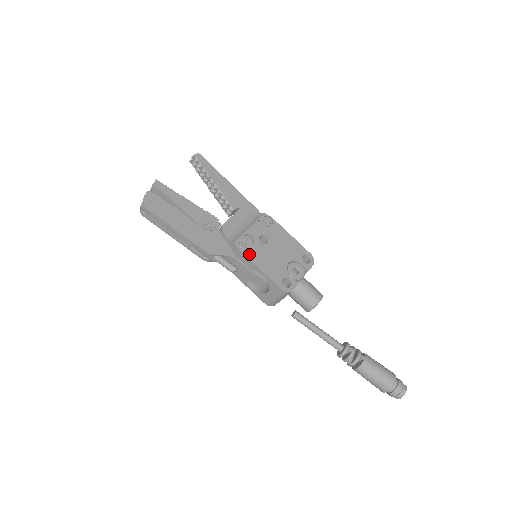
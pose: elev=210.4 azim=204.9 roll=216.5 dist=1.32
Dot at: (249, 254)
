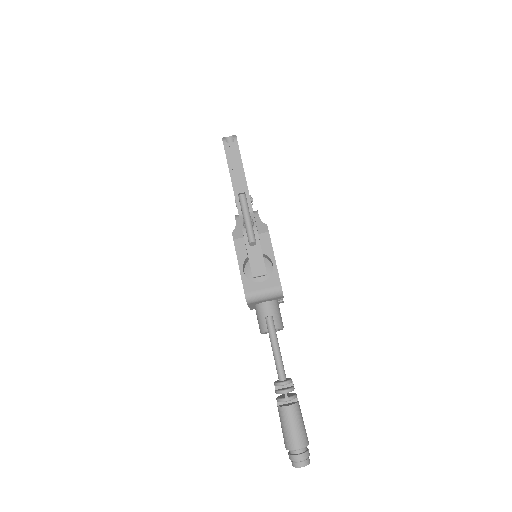
Dot at: occluded
